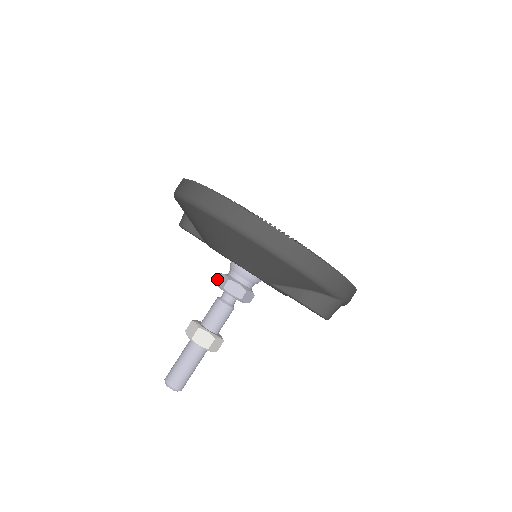
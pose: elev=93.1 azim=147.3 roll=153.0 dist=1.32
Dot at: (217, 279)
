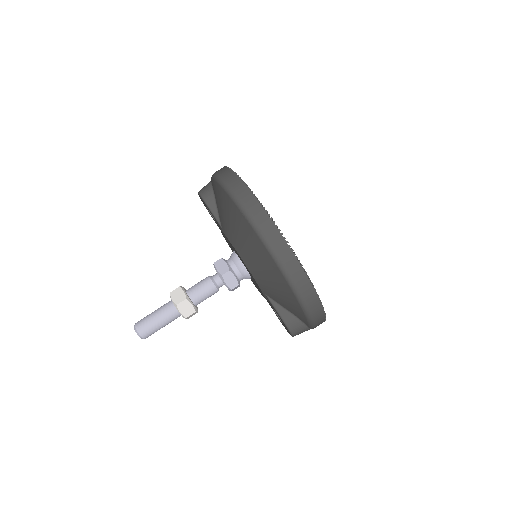
Dot at: (217, 262)
